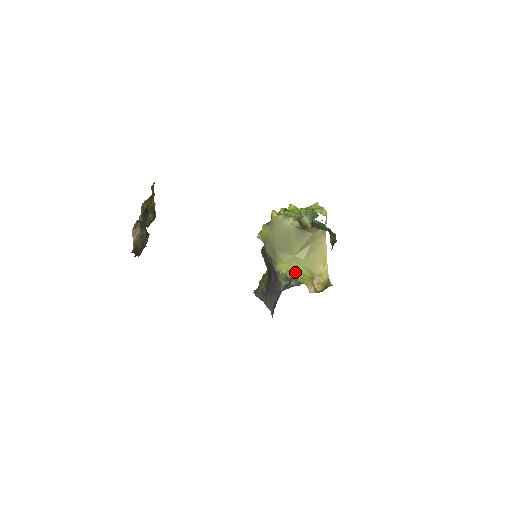
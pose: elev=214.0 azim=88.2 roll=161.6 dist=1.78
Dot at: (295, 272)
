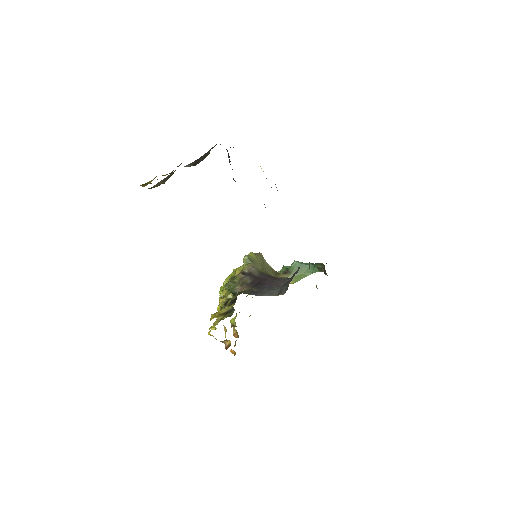
Dot at: occluded
